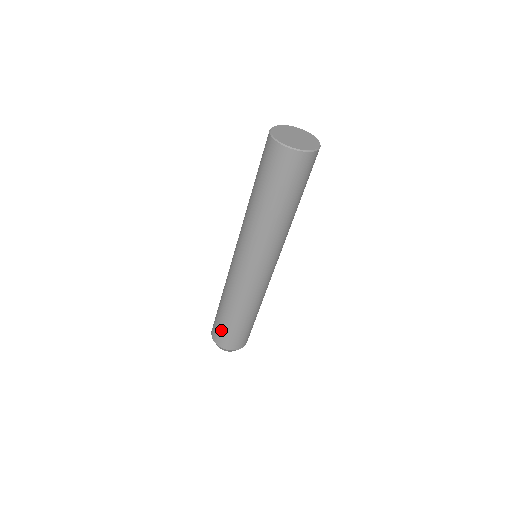
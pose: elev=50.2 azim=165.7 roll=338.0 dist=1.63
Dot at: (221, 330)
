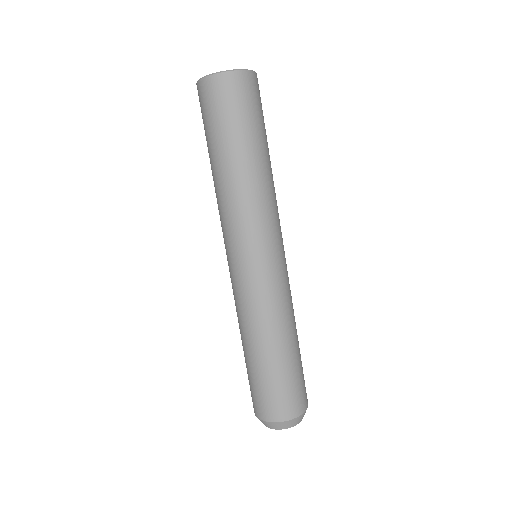
Dot at: (249, 383)
